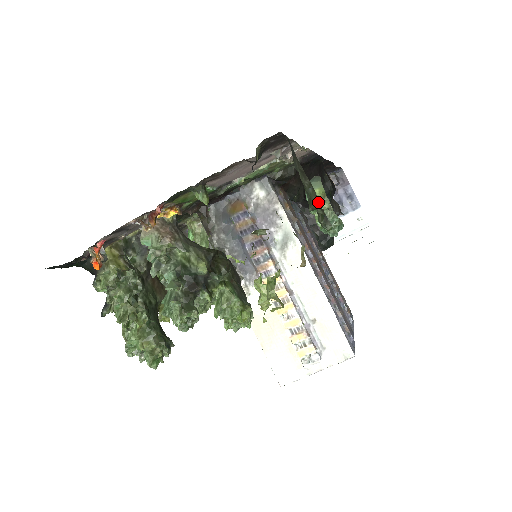
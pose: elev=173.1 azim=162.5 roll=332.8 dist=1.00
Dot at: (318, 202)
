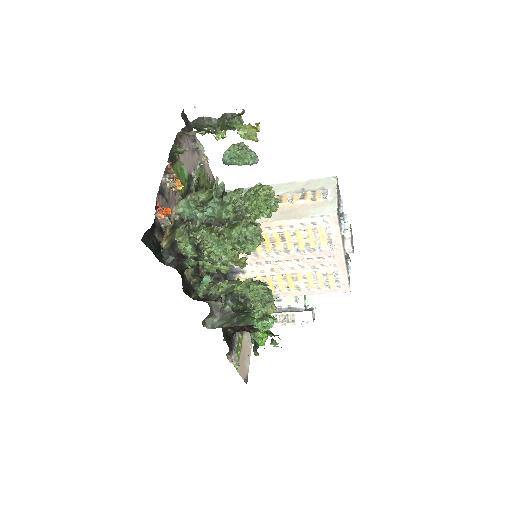
Dot at: (224, 115)
